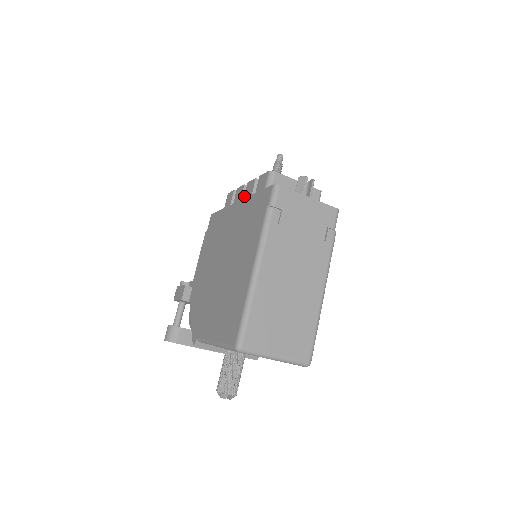
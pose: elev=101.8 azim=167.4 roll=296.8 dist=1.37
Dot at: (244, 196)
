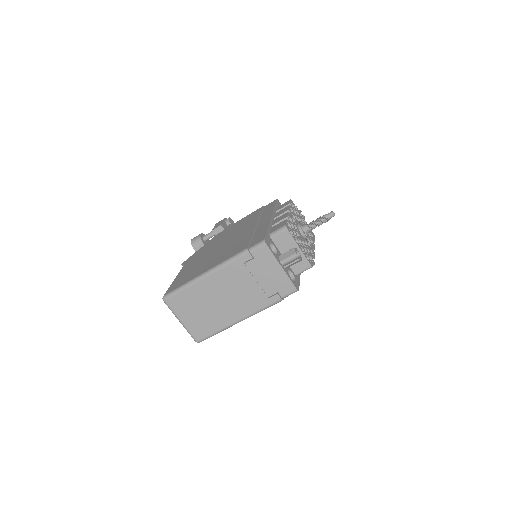
Dot at: (277, 218)
